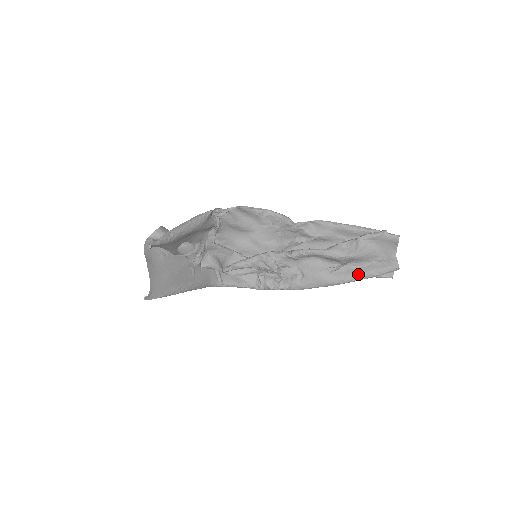
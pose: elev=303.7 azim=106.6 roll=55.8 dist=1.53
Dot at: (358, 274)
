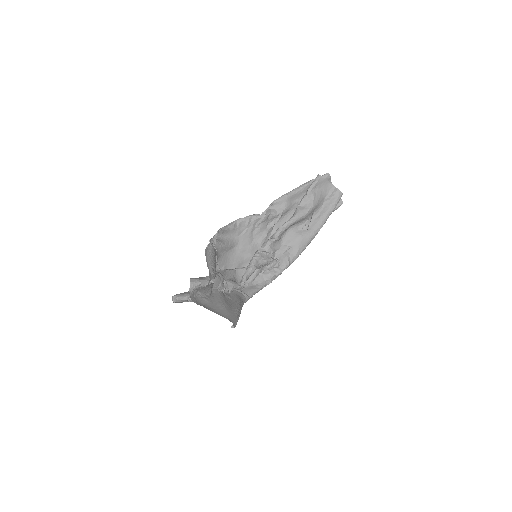
Dot at: (323, 217)
